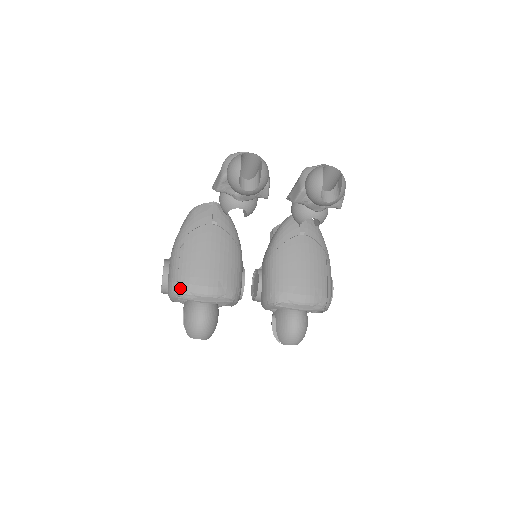
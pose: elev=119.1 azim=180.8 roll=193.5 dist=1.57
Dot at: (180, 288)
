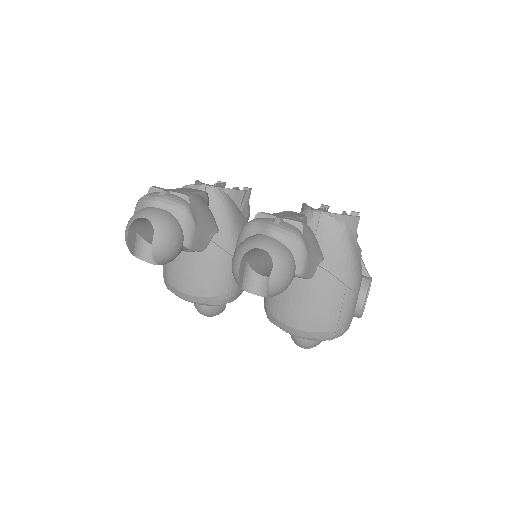
Dot at: (166, 284)
